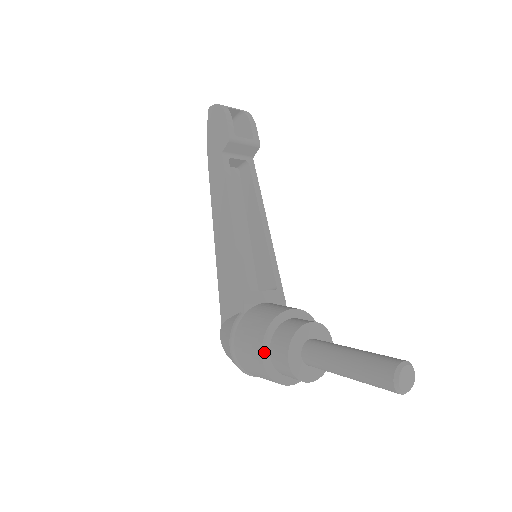
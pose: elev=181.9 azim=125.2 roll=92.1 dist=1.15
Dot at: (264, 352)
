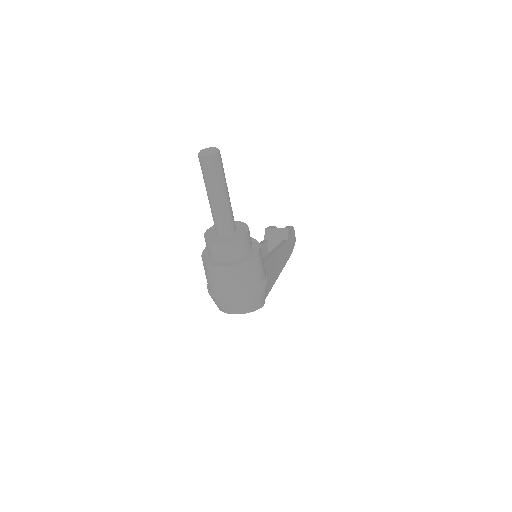
Dot at: (205, 251)
